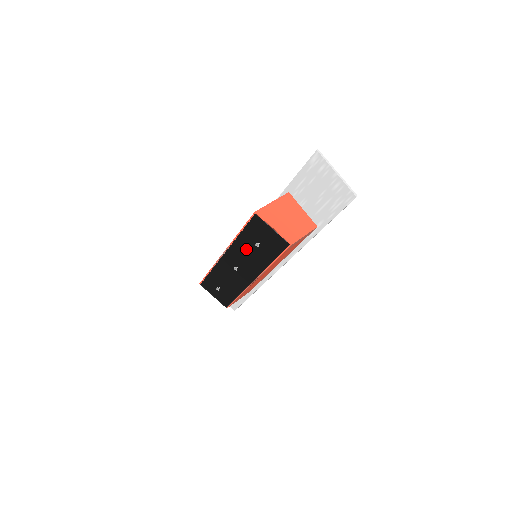
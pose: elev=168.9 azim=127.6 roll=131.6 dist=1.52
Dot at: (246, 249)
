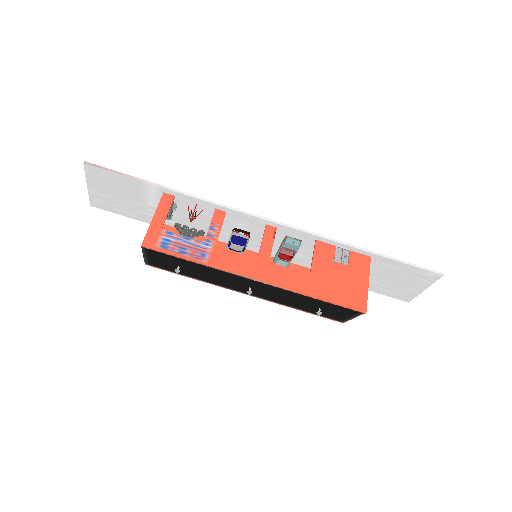
Dot at: (294, 298)
